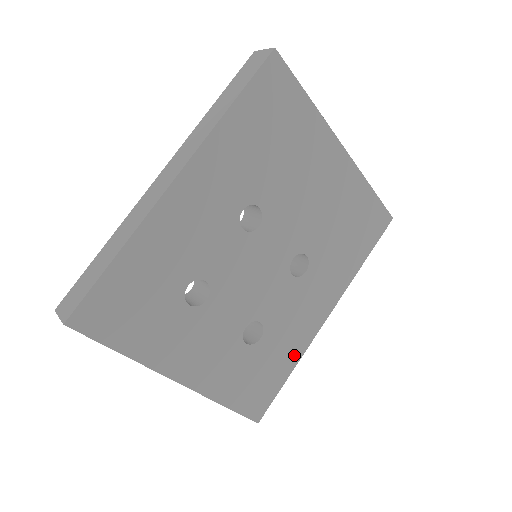
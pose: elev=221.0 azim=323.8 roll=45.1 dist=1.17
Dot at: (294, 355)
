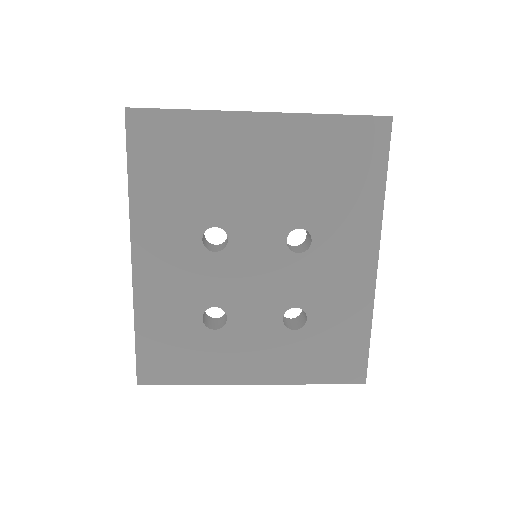
Dot at: (361, 314)
